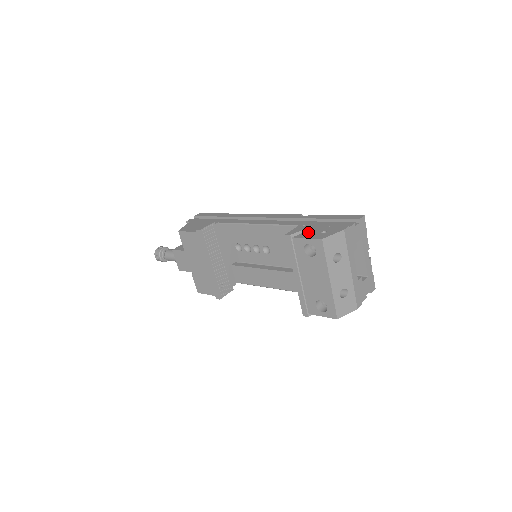
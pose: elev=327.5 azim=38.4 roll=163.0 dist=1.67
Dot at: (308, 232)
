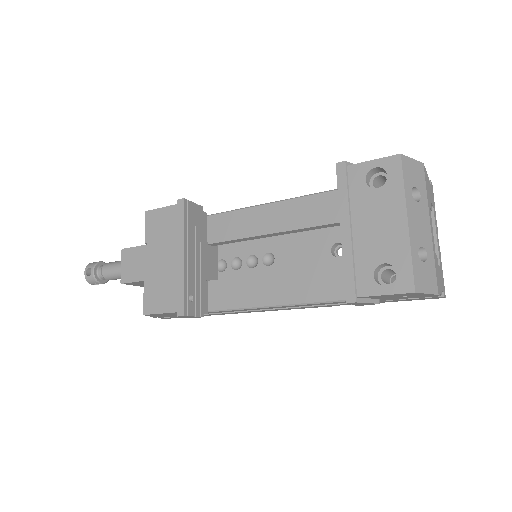
Dot at: occluded
